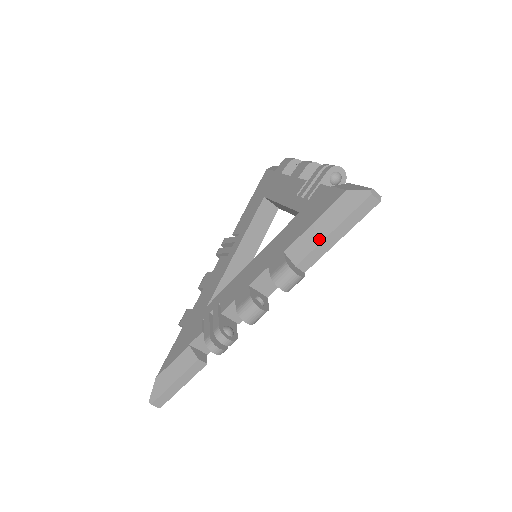
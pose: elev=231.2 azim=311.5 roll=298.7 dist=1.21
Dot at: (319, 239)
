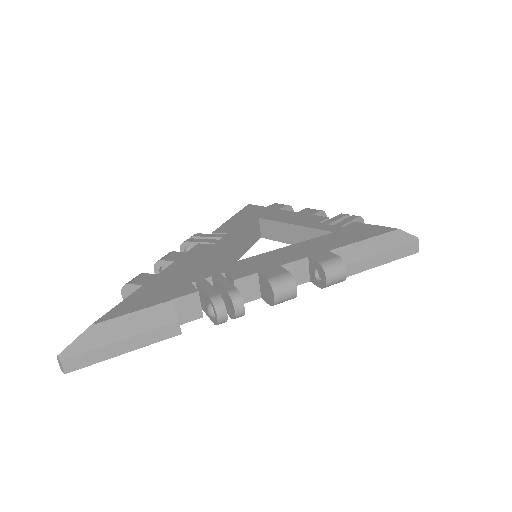
Dot at: (367, 255)
